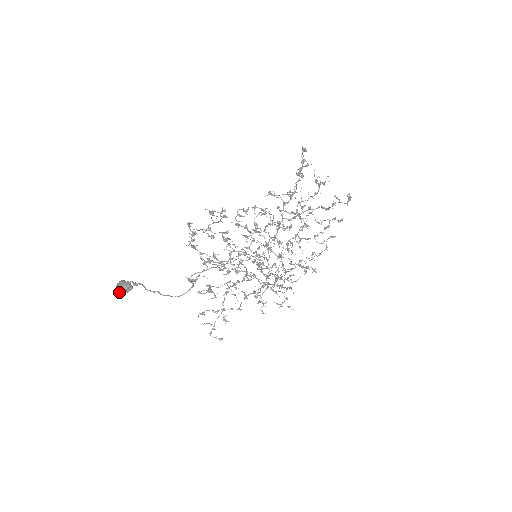
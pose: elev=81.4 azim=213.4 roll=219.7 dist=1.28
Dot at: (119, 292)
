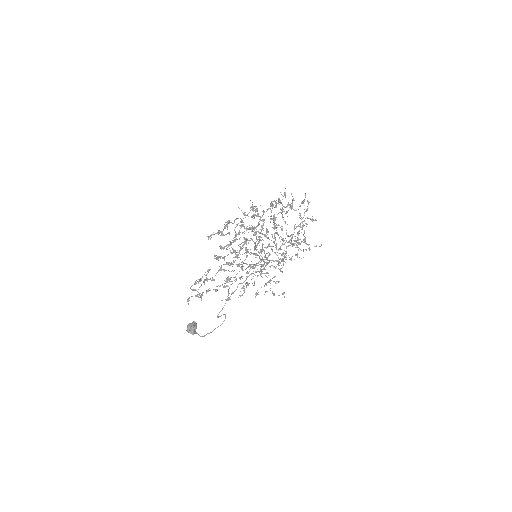
Dot at: occluded
